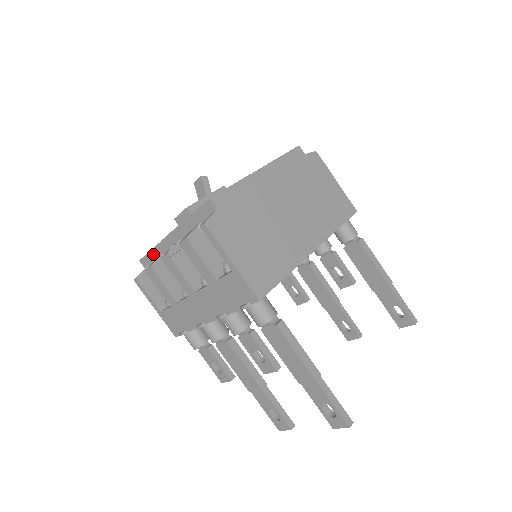
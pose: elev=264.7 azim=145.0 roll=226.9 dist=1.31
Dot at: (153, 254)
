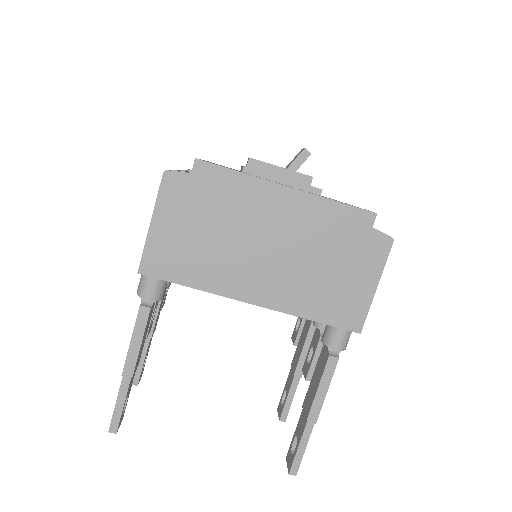
Dot at: occluded
